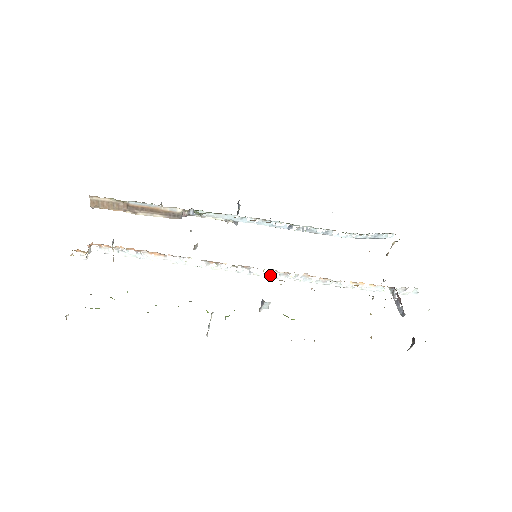
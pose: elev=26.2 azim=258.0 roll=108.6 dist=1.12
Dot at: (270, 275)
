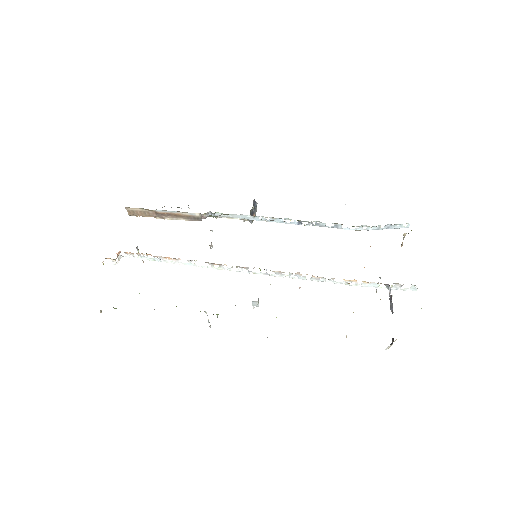
Dot at: (267, 274)
